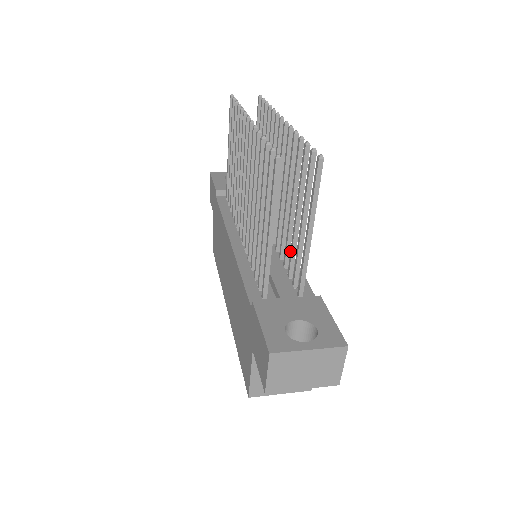
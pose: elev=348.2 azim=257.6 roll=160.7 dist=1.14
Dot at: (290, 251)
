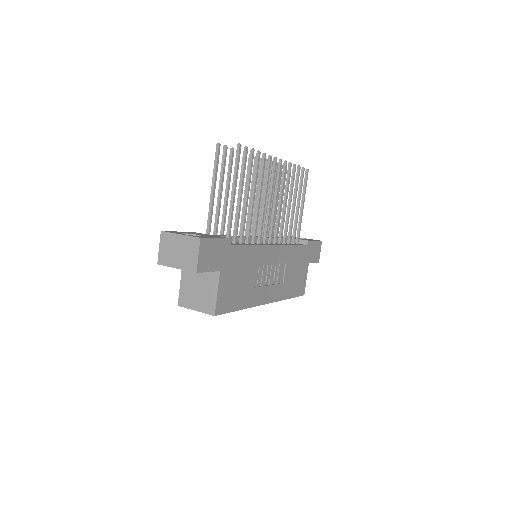
Dot at: (243, 224)
